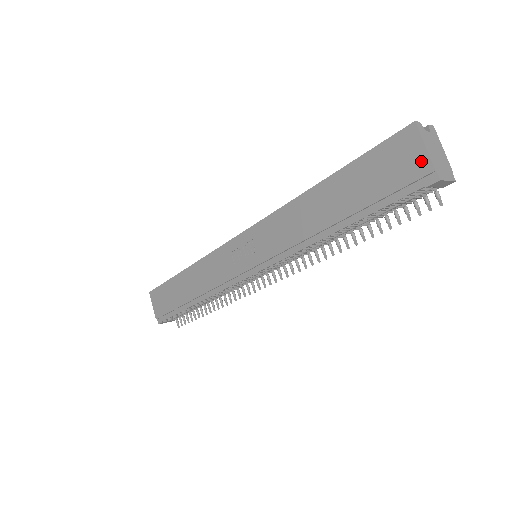
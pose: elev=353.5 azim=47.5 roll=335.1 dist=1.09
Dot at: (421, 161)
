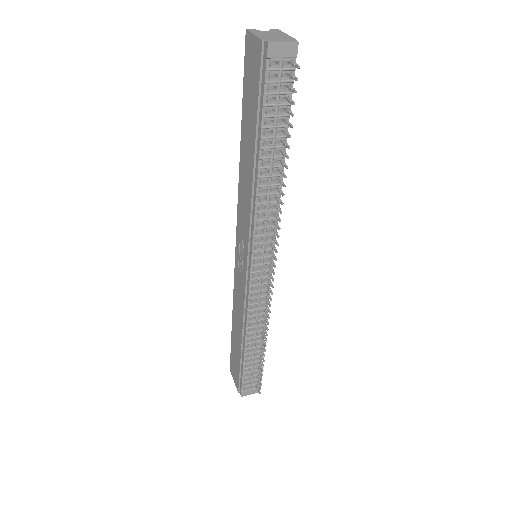
Dot at: (256, 46)
